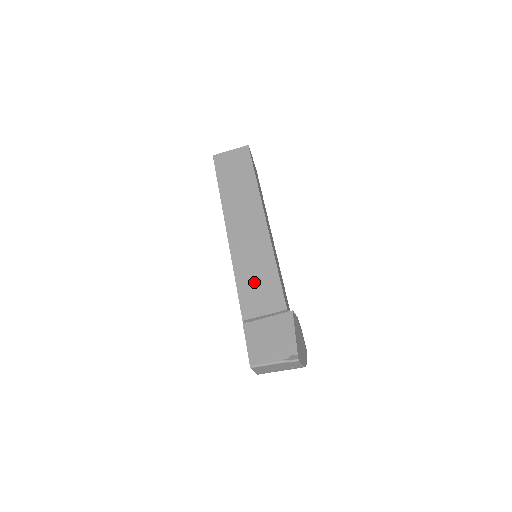
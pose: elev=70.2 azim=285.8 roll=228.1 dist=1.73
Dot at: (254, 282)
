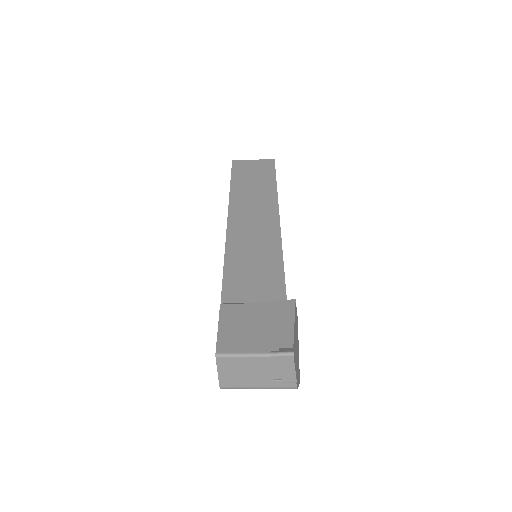
Dot at: (248, 267)
